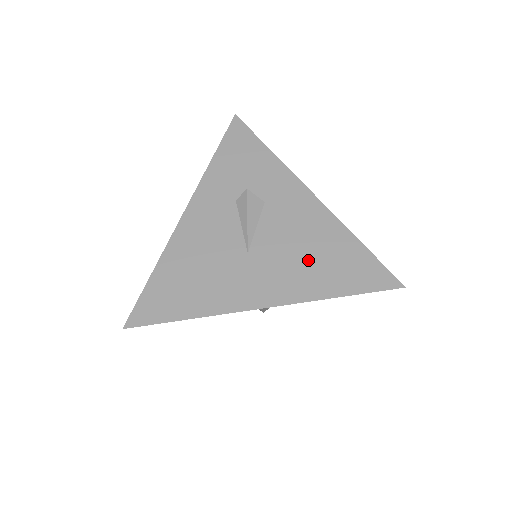
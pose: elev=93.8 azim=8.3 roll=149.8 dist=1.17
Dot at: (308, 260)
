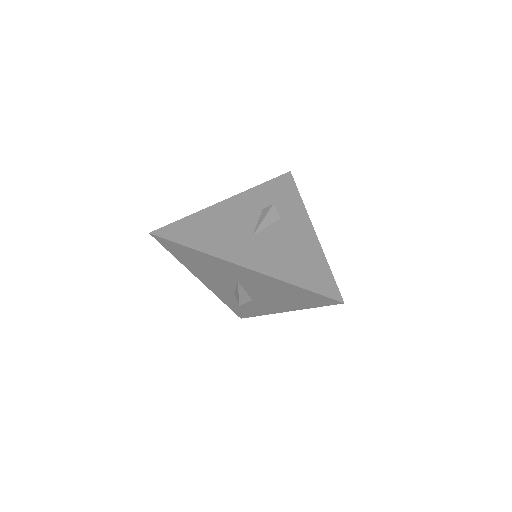
Dot at: (289, 258)
